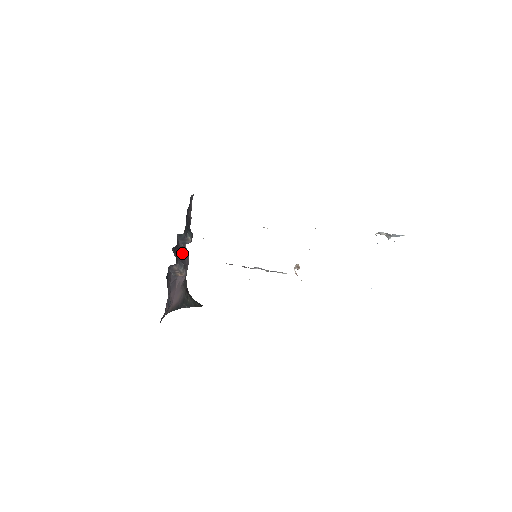
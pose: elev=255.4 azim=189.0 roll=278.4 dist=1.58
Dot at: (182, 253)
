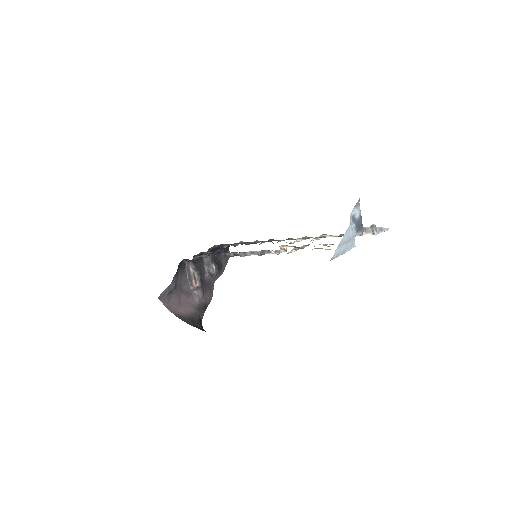
Dot at: (206, 283)
